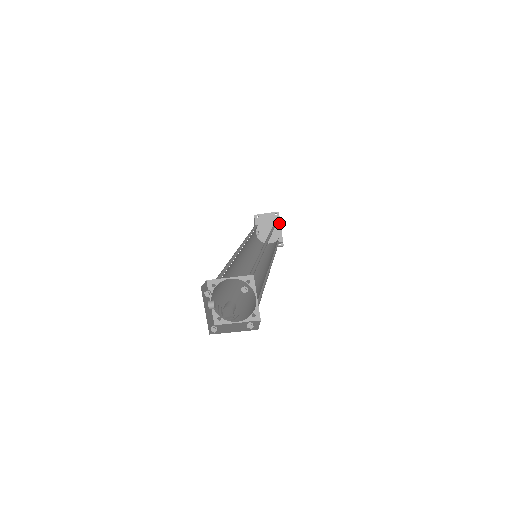
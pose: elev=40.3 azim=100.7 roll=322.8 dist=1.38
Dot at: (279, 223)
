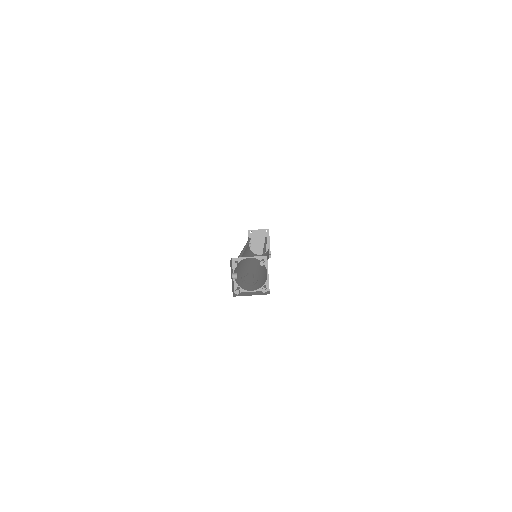
Dot at: (268, 238)
